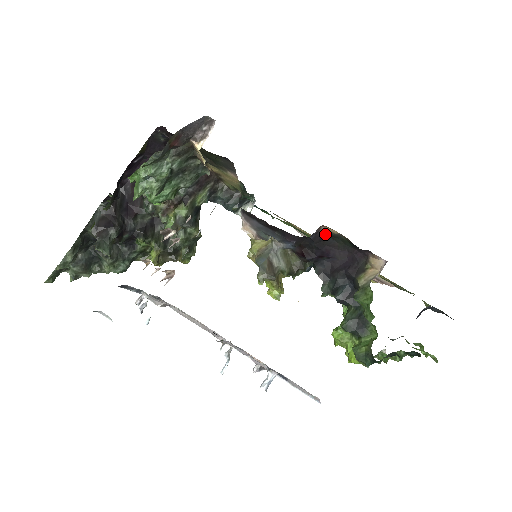
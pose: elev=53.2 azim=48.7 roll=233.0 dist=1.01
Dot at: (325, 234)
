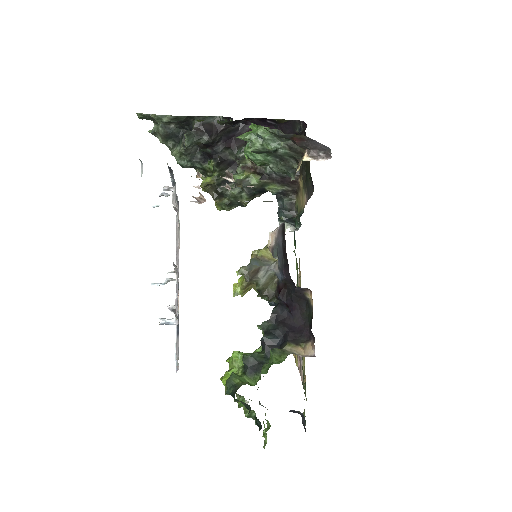
Dot at: (306, 297)
